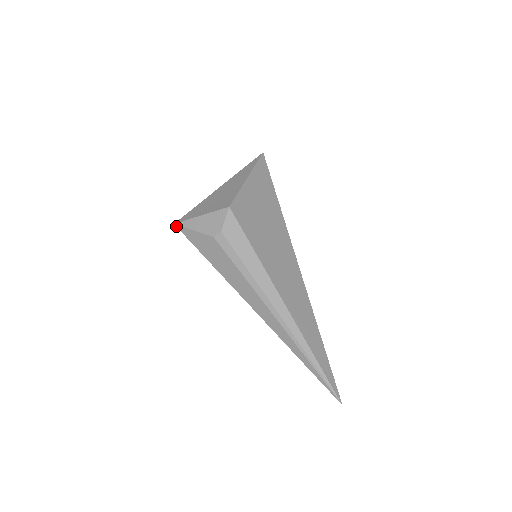
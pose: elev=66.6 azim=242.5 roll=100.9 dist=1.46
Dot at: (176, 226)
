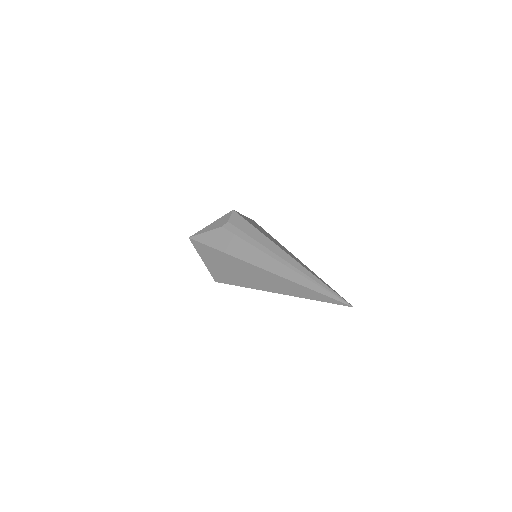
Dot at: (190, 238)
